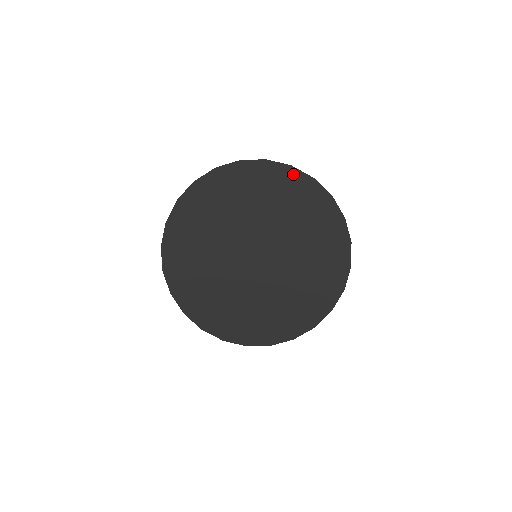
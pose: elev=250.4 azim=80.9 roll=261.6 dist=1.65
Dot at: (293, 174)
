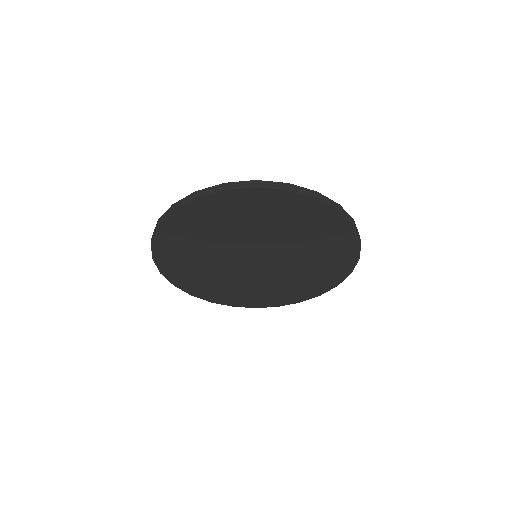
Dot at: (318, 206)
